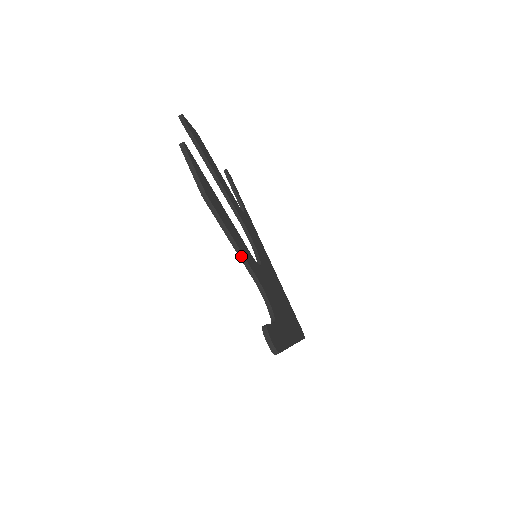
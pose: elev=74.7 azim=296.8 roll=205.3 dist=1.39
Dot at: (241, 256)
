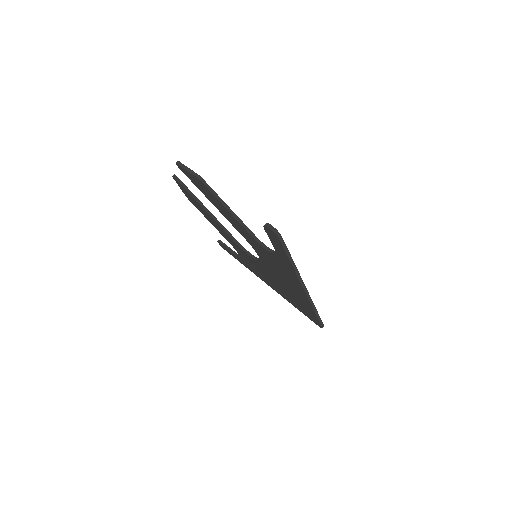
Dot at: (238, 219)
